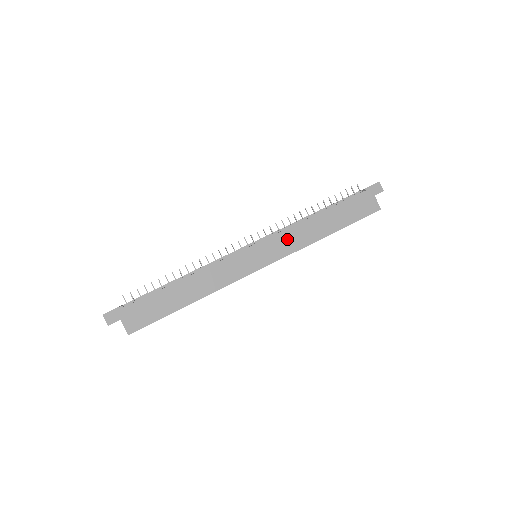
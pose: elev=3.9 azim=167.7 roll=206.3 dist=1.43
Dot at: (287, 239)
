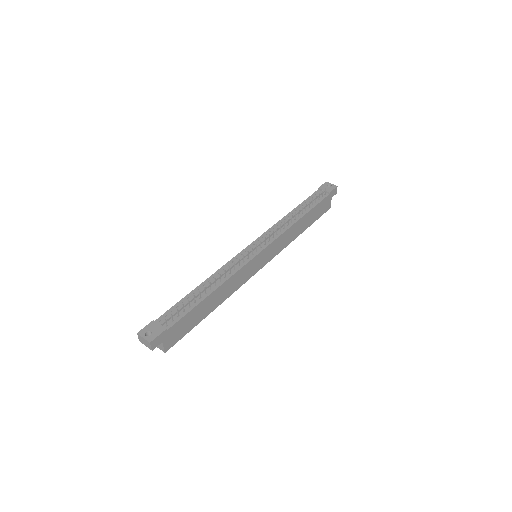
Dot at: (281, 241)
